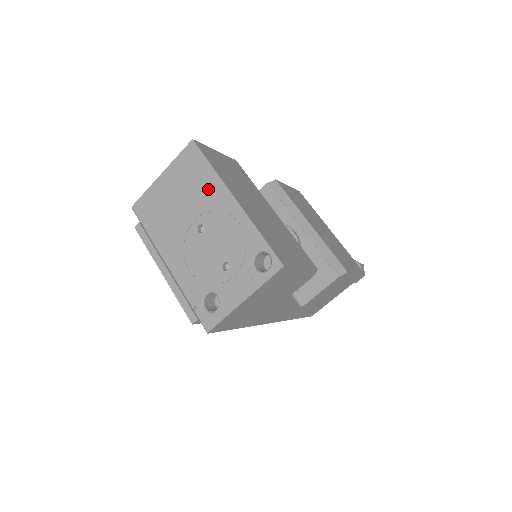
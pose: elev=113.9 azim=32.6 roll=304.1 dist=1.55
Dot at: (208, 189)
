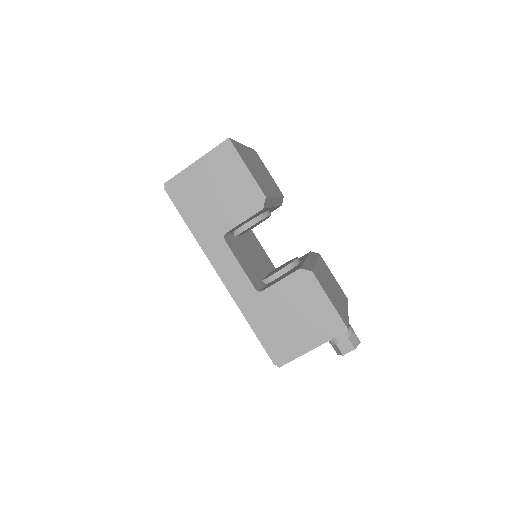
Dot at: occluded
